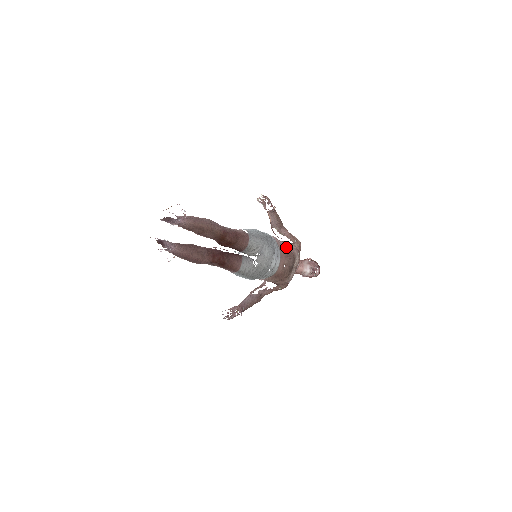
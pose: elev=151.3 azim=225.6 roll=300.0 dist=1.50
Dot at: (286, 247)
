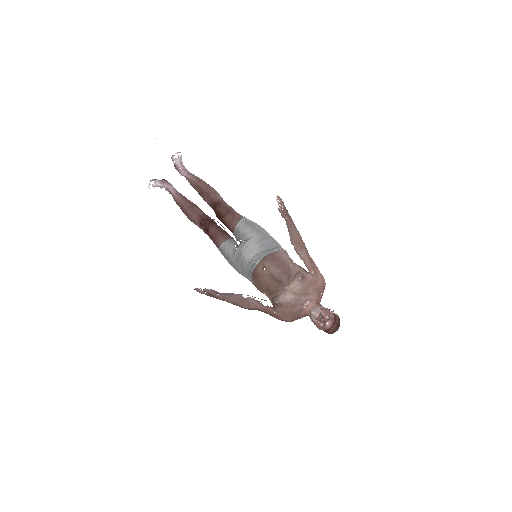
Dot at: (282, 258)
